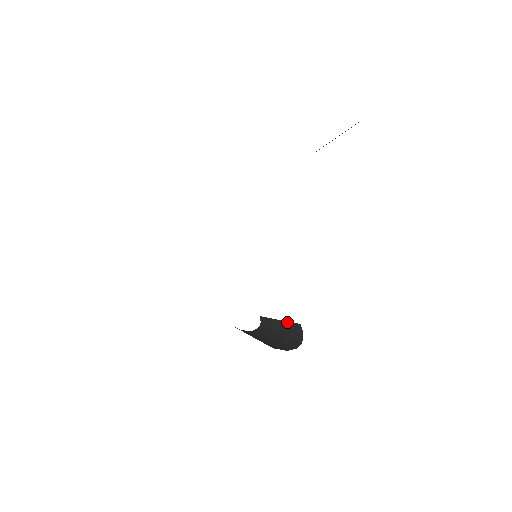
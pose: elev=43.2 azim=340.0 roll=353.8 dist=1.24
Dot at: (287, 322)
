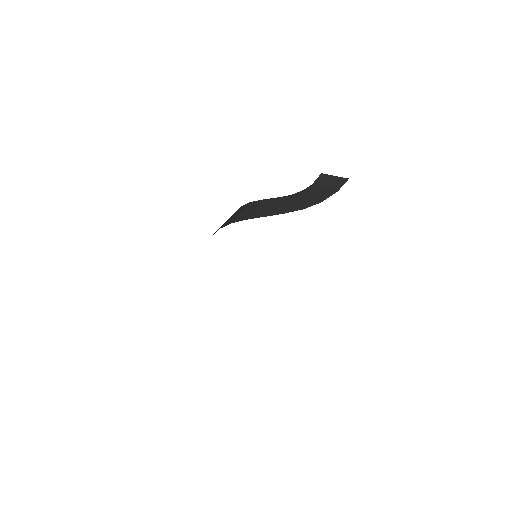
Dot at: occluded
